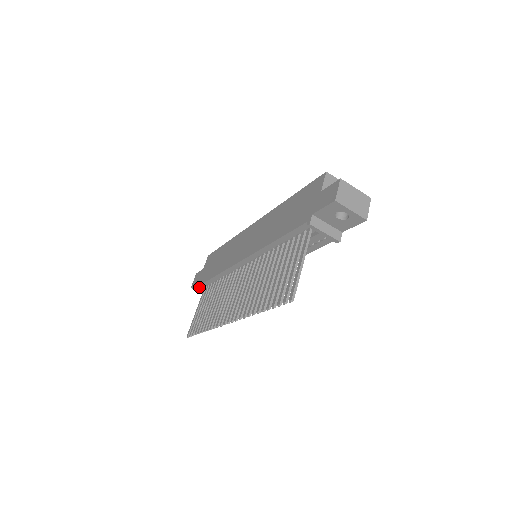
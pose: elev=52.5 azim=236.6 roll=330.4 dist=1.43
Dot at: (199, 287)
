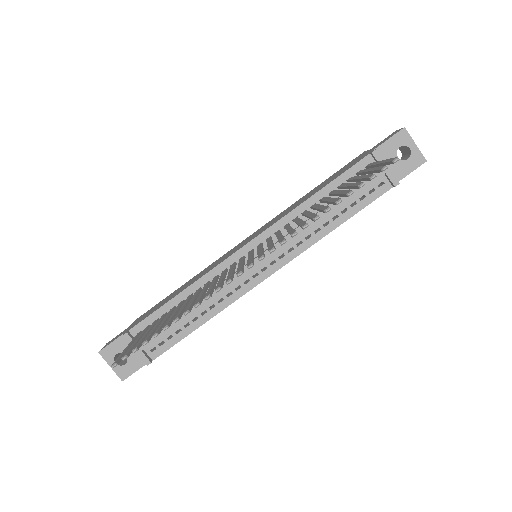
Dot at: (128, 332)
